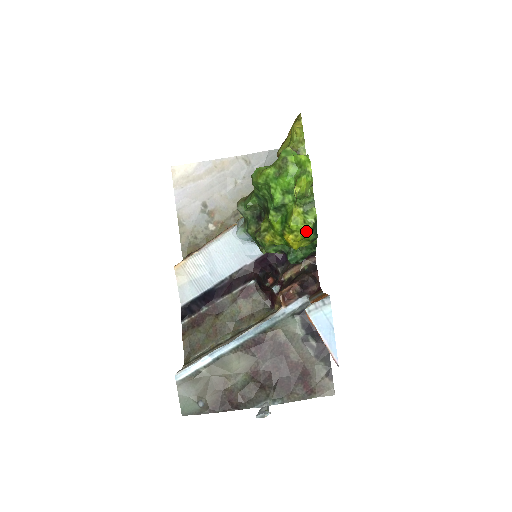
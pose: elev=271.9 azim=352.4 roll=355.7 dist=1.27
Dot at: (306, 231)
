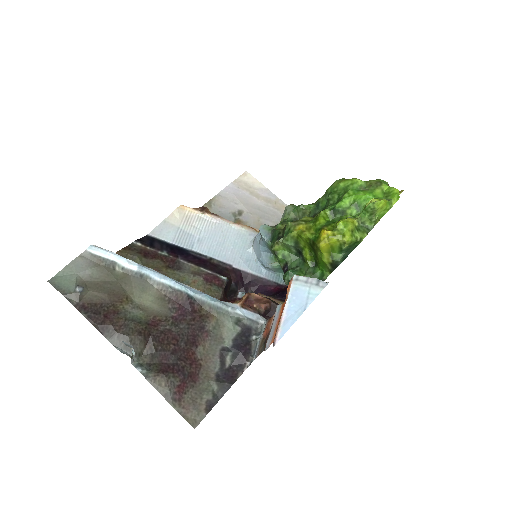
Dot at: (347, 238)
